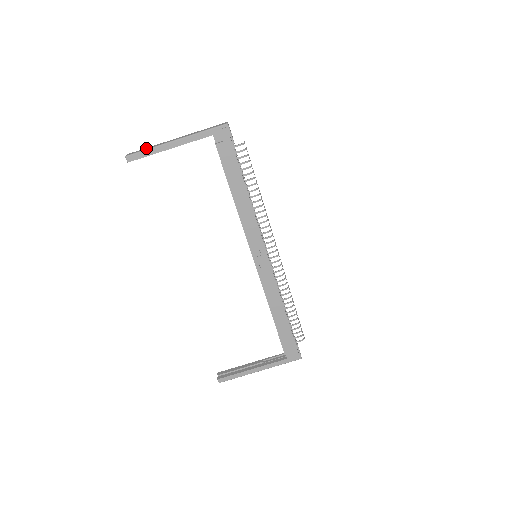
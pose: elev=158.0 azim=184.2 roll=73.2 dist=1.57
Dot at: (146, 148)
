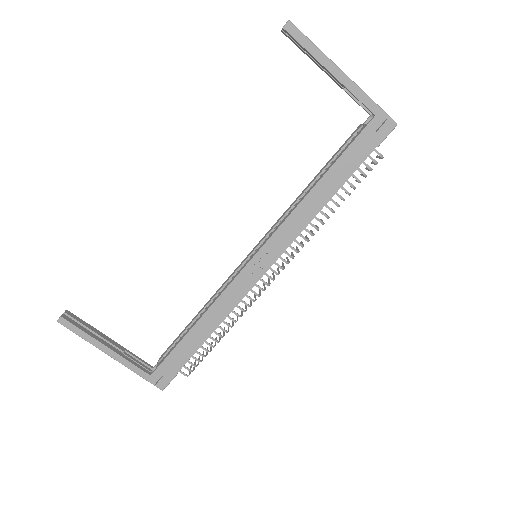
Dot at: (311, 42)
